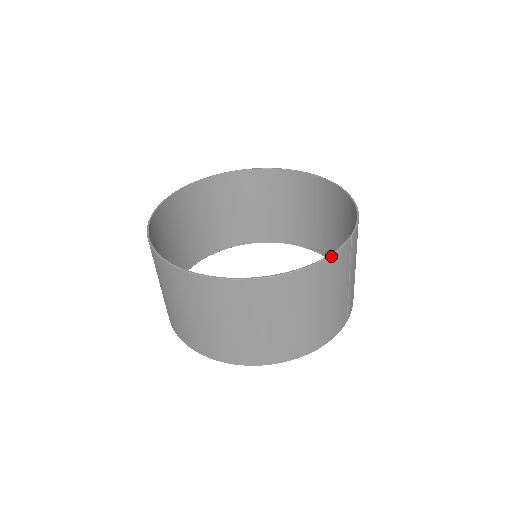
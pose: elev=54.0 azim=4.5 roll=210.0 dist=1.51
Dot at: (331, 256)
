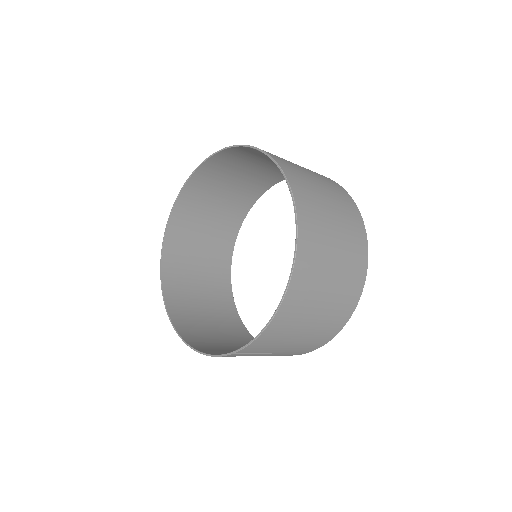
Dot at: (211, 356)
